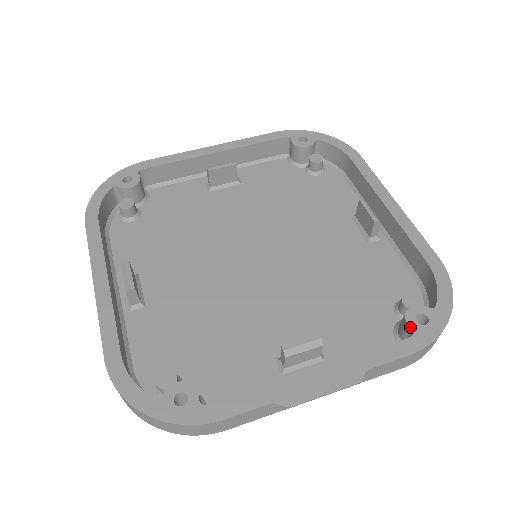
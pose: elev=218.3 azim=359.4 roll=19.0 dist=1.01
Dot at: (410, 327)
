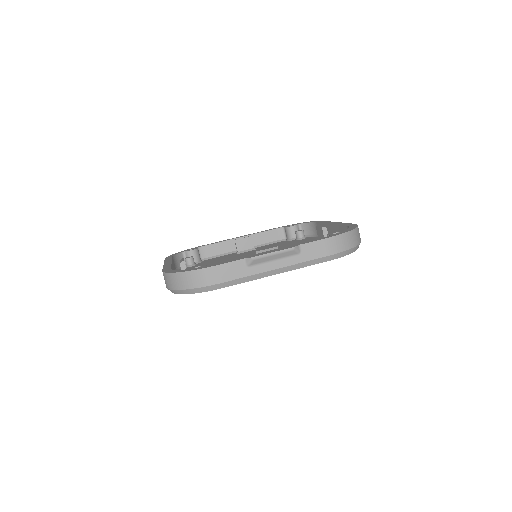
Dot at: (328, 235)
